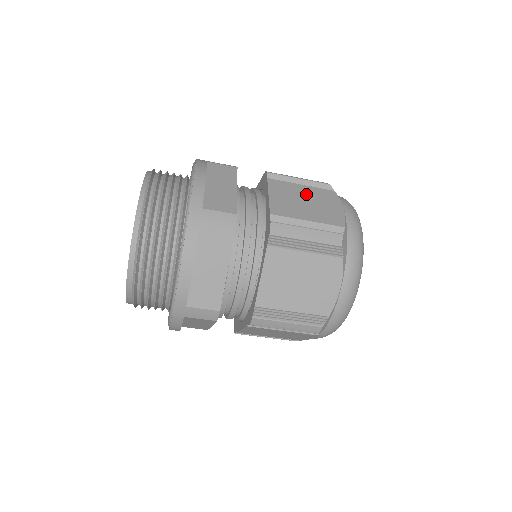
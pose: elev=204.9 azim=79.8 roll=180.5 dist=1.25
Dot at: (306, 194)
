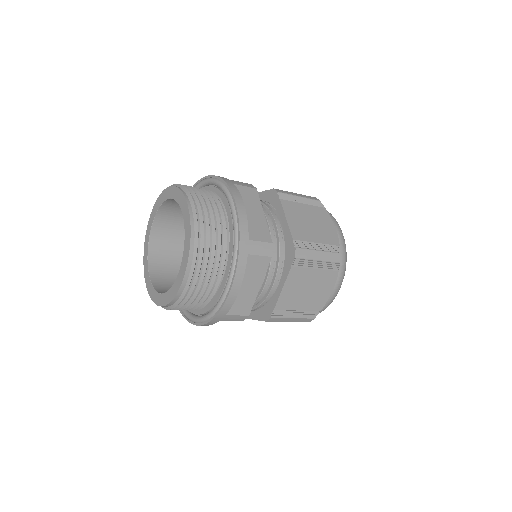
Dot at: (309, 214)
